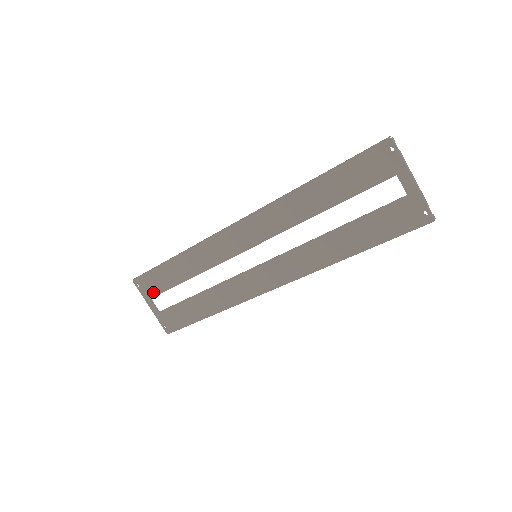
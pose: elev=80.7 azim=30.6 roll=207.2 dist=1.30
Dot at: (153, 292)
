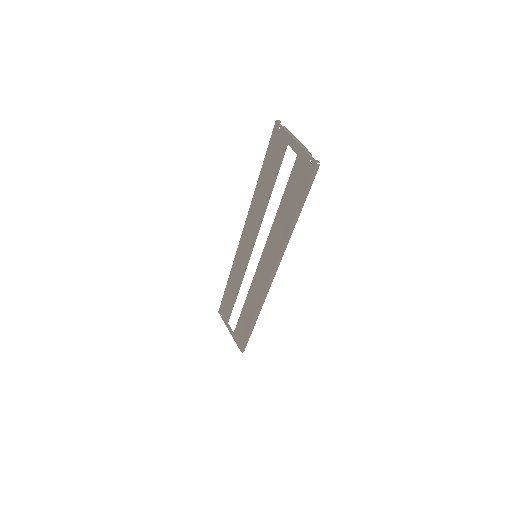
Dot at: (227, 317)
